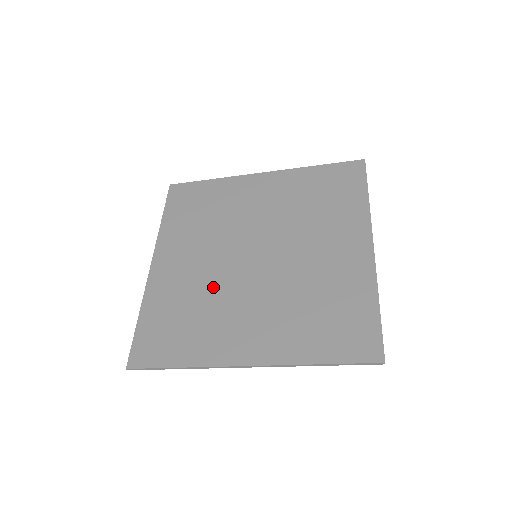
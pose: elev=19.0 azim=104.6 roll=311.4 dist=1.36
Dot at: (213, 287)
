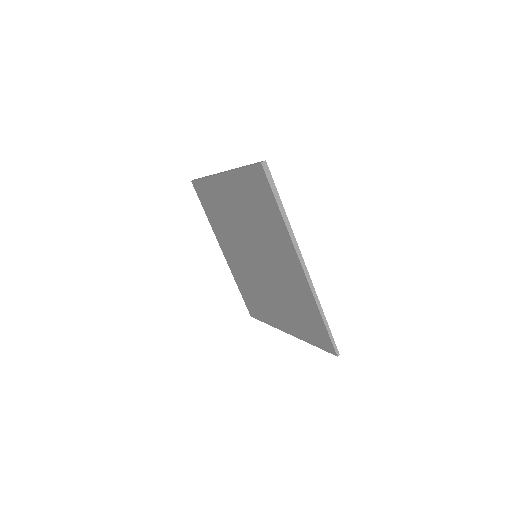
Dot at: (251, 277)
